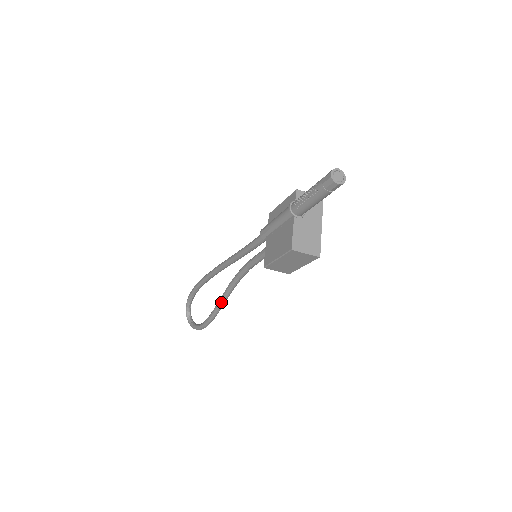
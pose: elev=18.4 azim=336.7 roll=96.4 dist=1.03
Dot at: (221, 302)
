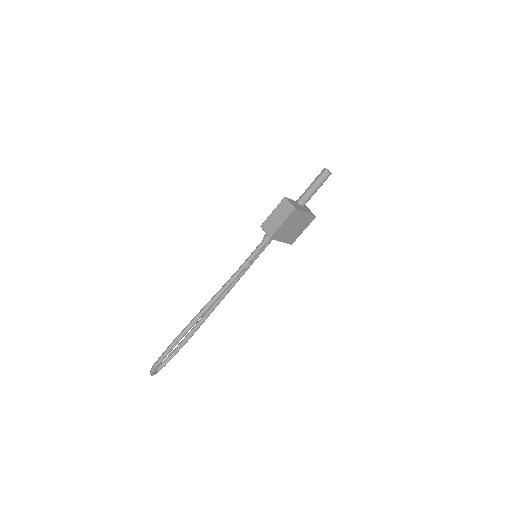
Dot at: (203, 308)
